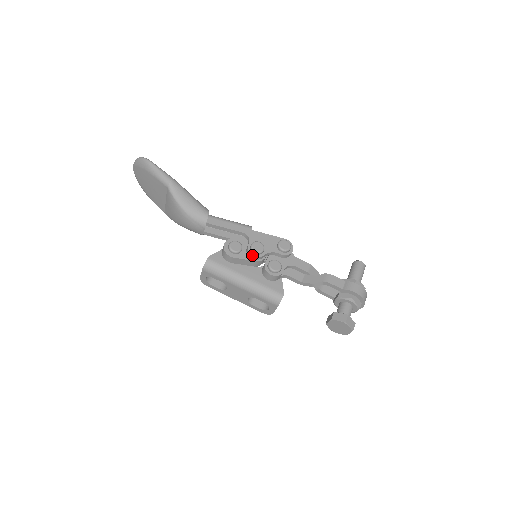
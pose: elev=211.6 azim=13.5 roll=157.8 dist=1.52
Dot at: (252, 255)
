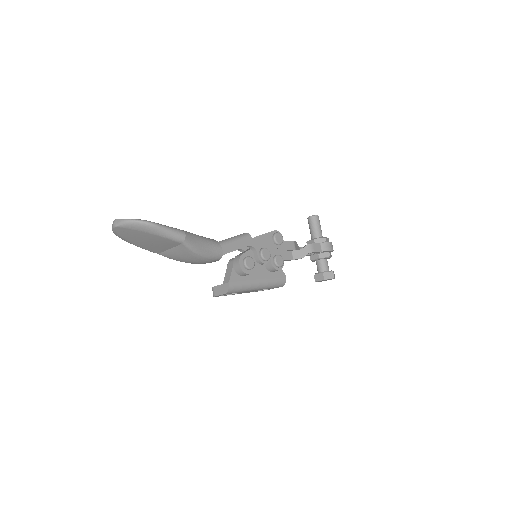
Dot at: occluded
